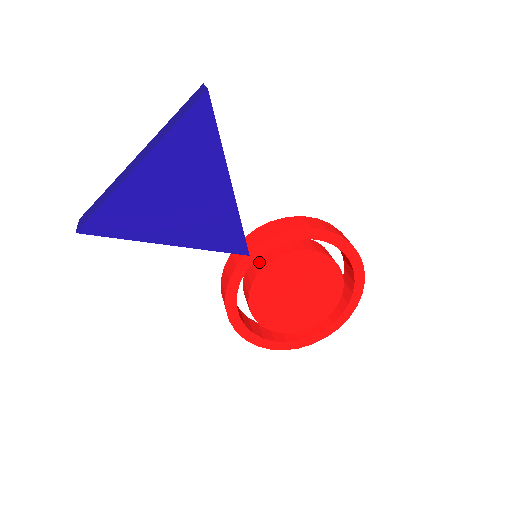
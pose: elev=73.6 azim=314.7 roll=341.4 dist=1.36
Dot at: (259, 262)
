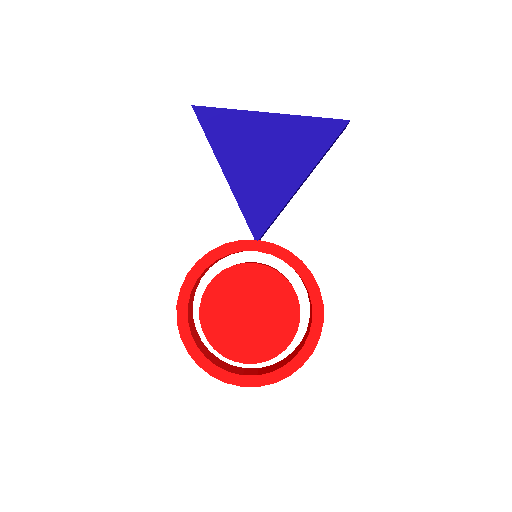
Dot at: (253, 262)
